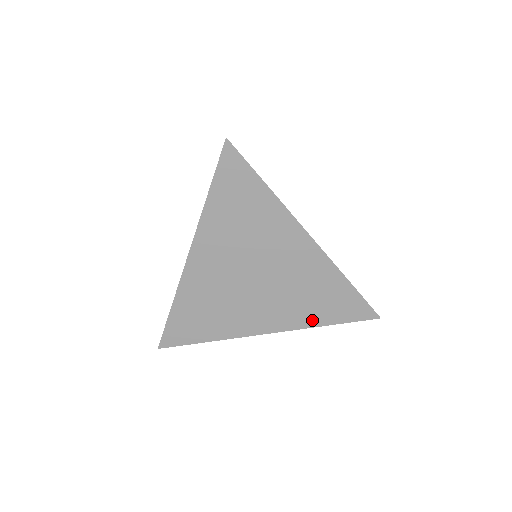
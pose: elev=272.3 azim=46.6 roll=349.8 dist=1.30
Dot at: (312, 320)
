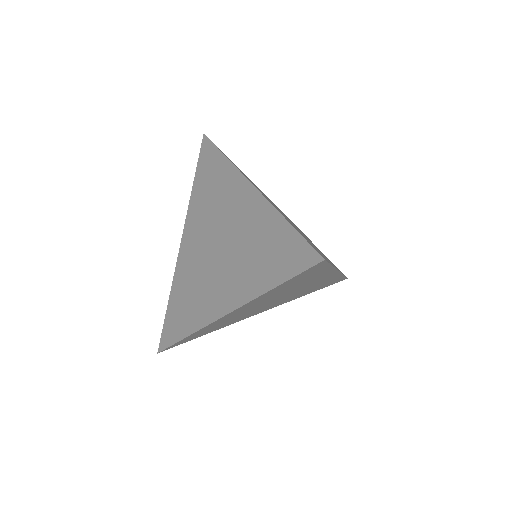
Dot at: (300, 296)
